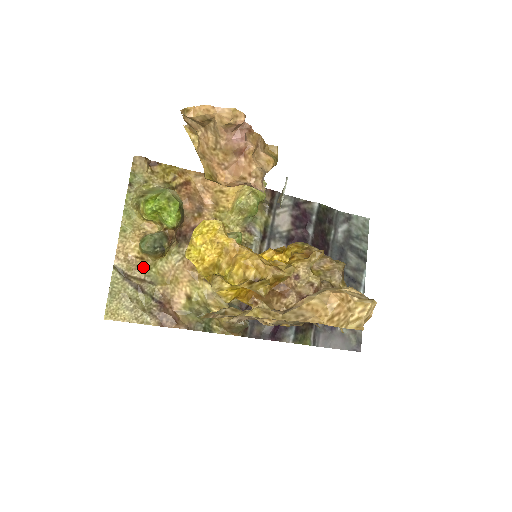
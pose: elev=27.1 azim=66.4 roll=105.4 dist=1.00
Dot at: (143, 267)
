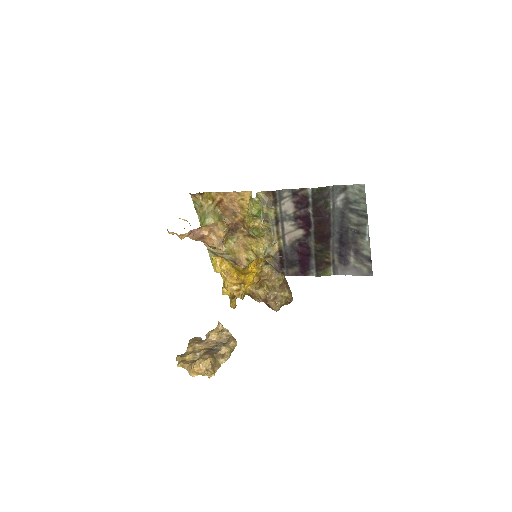
Dot at: occluded
